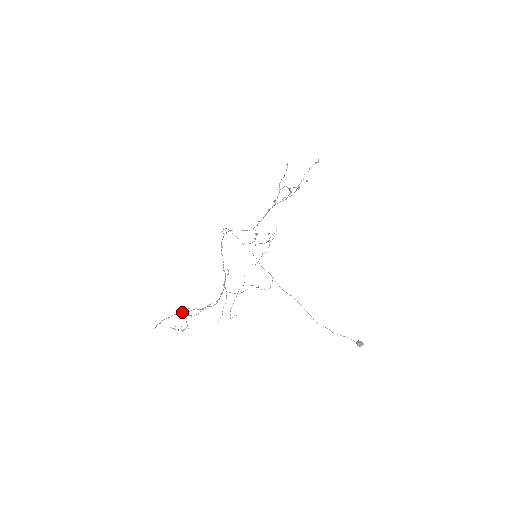
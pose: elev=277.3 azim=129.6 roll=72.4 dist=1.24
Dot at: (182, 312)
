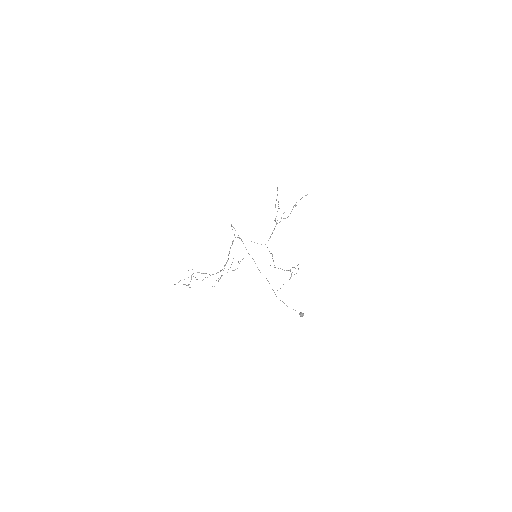
Dot at: occluded
